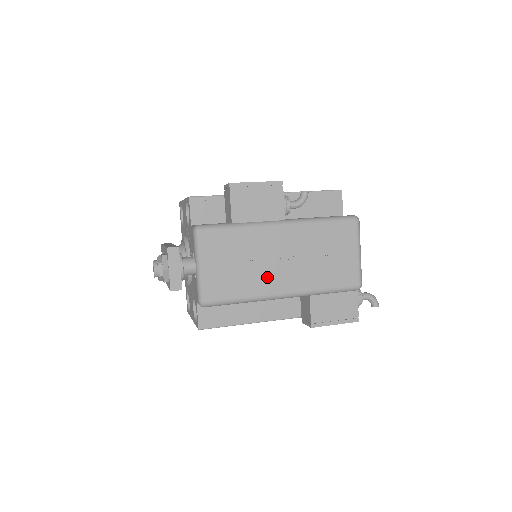
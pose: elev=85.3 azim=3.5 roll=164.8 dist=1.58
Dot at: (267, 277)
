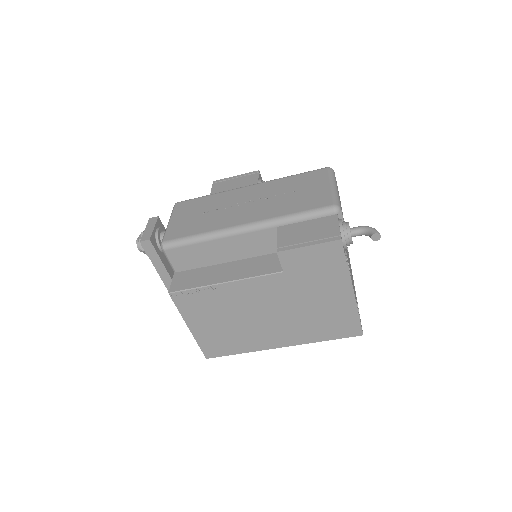
Dot at: (228, 217)
